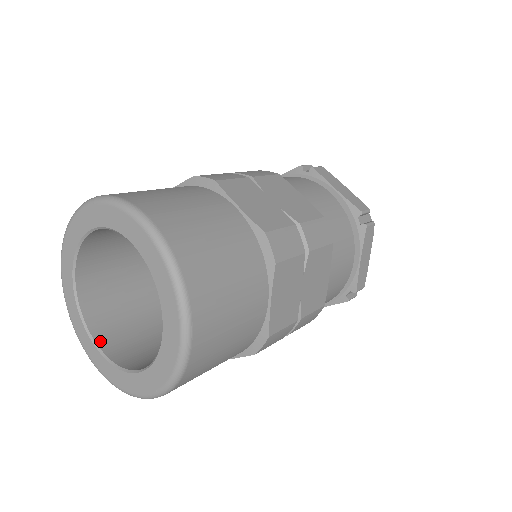
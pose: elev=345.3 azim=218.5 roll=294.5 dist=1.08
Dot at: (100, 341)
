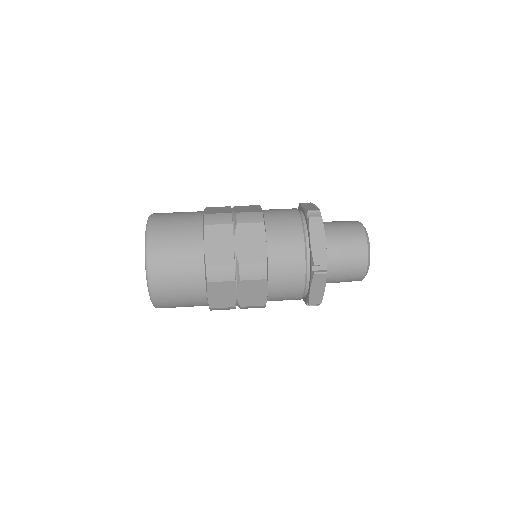
Dot at: occluded
